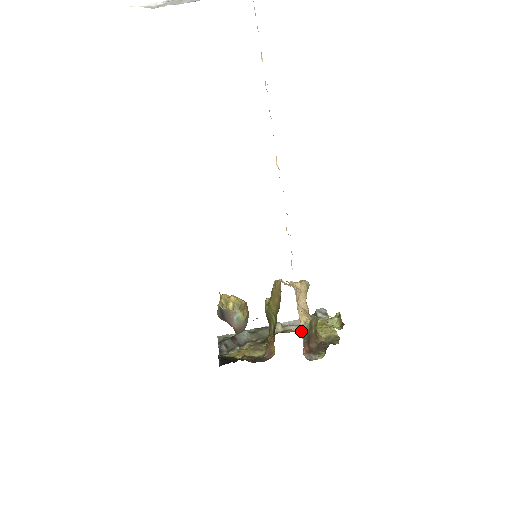
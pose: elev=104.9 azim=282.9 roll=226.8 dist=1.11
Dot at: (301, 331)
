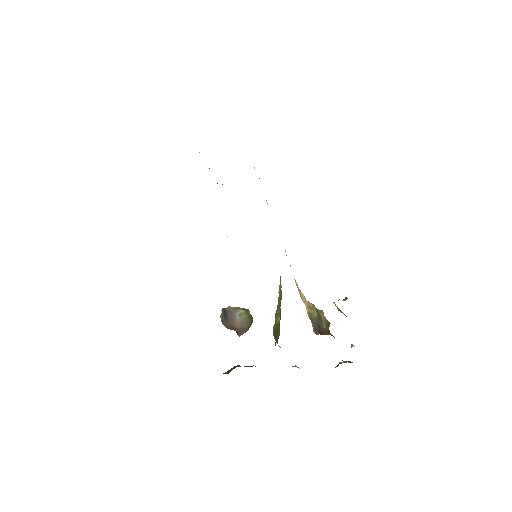
Dot at: (307, 312)
